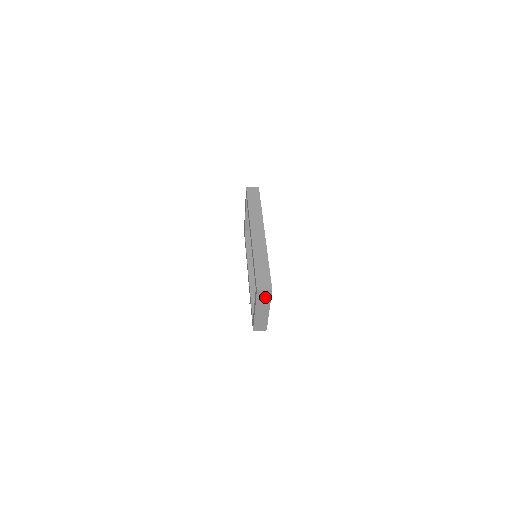
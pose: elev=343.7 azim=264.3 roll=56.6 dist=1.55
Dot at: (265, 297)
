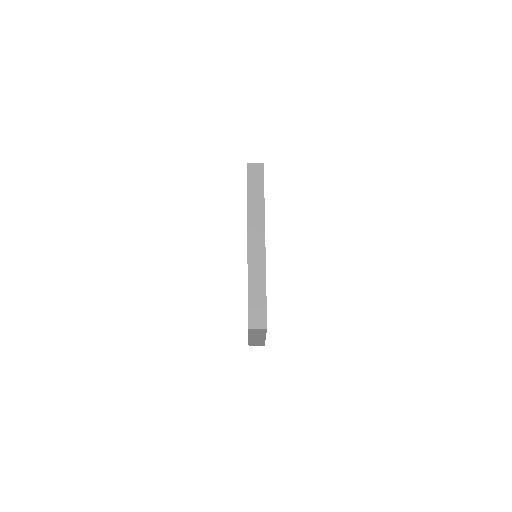
Dot at: (259, 331)
